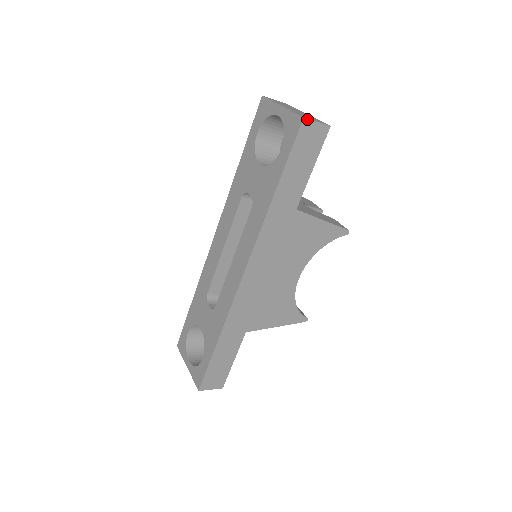
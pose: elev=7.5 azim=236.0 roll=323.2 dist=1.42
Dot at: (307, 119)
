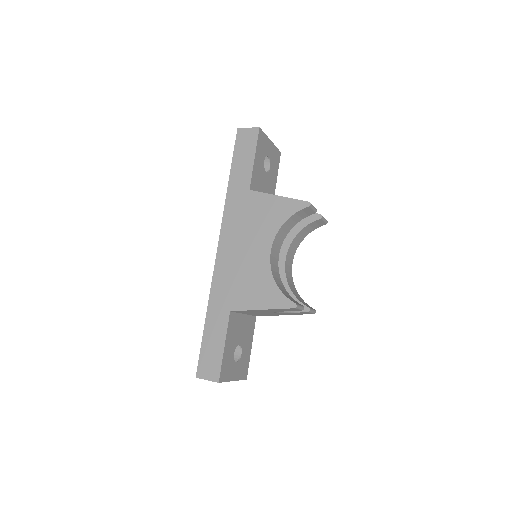
Dot at: (240, 129)
